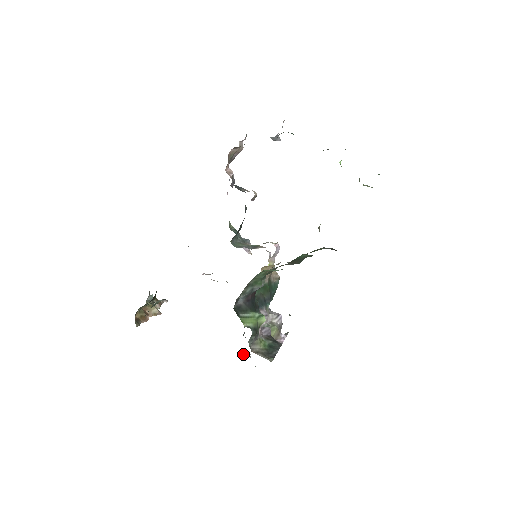
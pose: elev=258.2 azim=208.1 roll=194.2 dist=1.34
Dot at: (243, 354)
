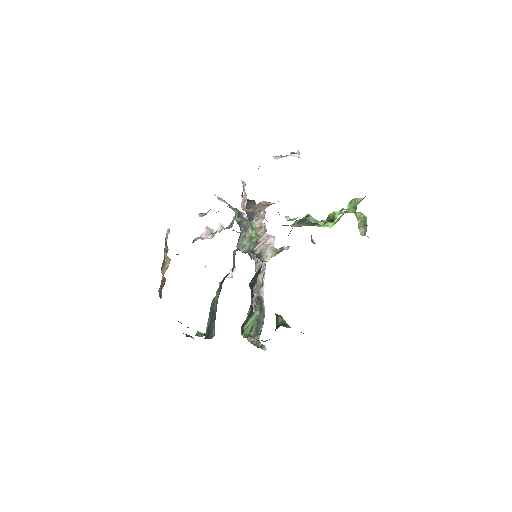
Dot at: (231, 274)
